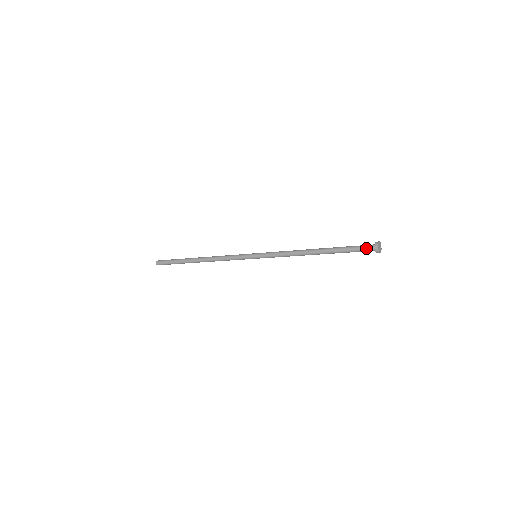
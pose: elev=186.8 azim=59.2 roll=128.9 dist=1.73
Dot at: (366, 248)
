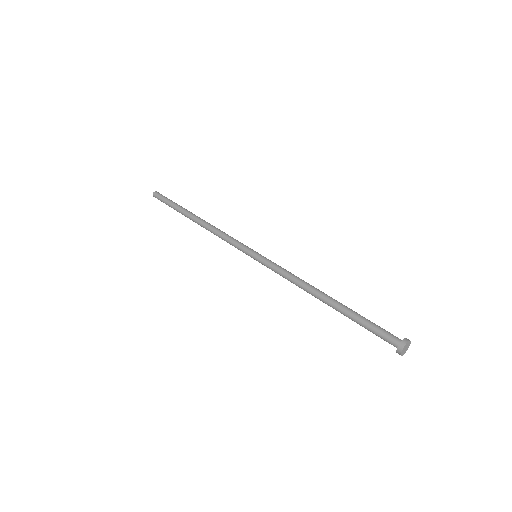
Dot at: occluded
